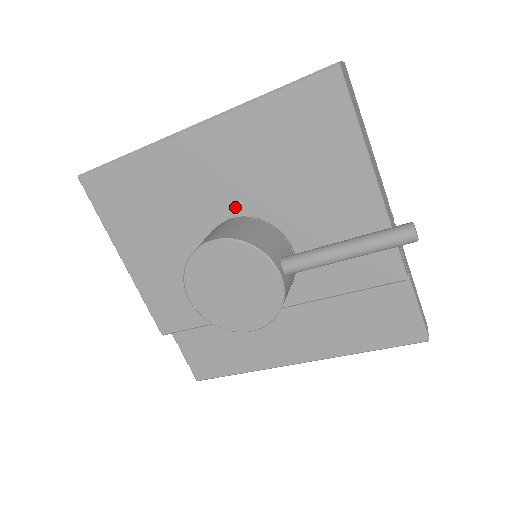
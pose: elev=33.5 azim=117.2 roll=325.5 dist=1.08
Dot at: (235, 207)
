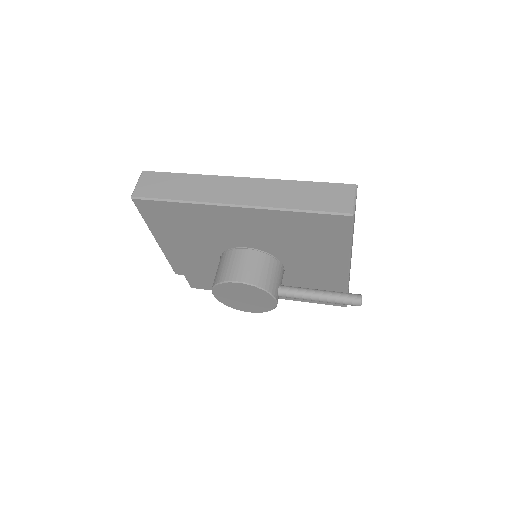
Dot at: (253, 244)
